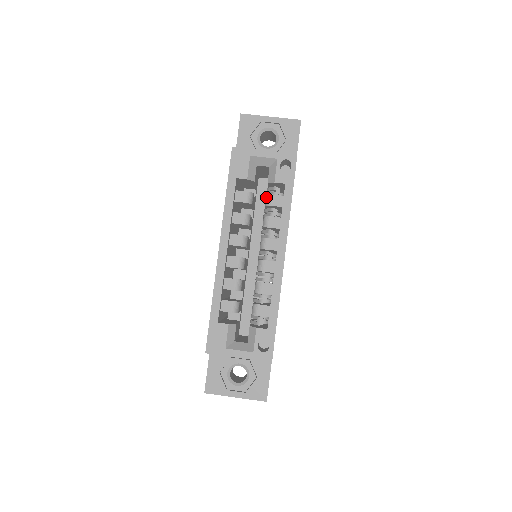
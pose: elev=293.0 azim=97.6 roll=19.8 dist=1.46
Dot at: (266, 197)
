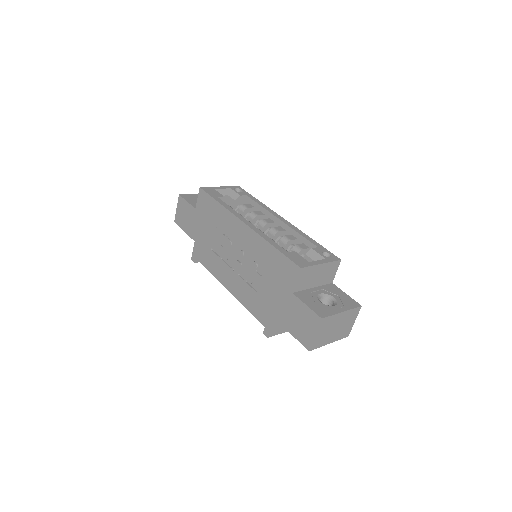
Dot at: (240, 208)
